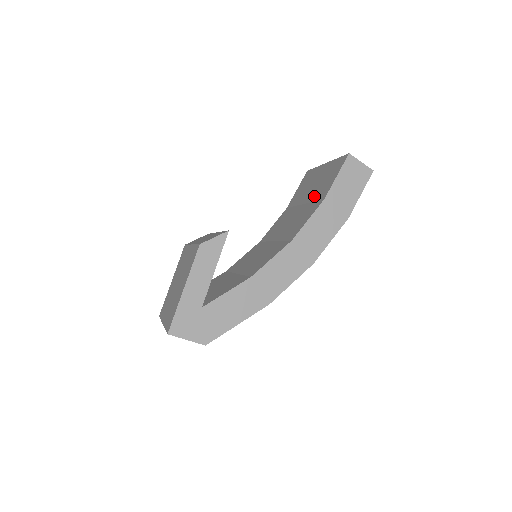
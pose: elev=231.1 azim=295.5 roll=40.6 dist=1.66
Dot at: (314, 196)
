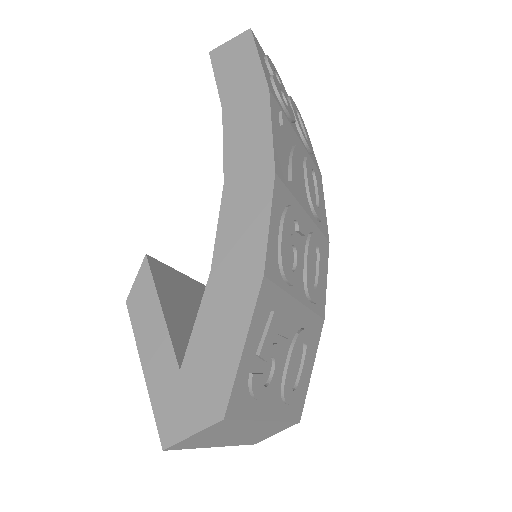
Dot at: occluded
